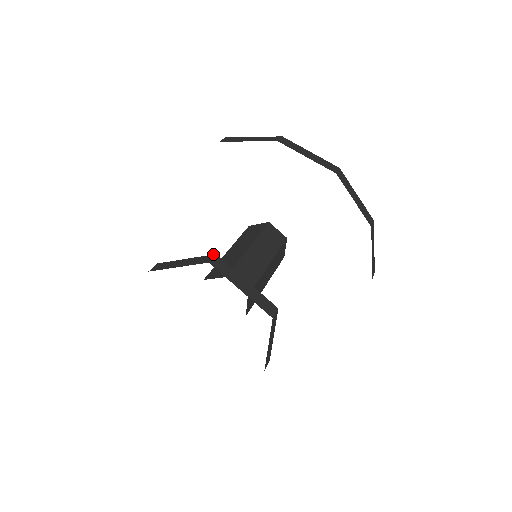
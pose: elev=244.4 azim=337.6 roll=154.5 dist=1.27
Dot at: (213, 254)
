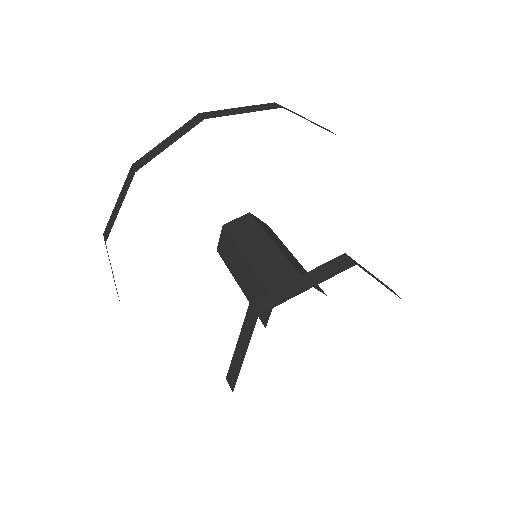
Dot at: (341, 255)
